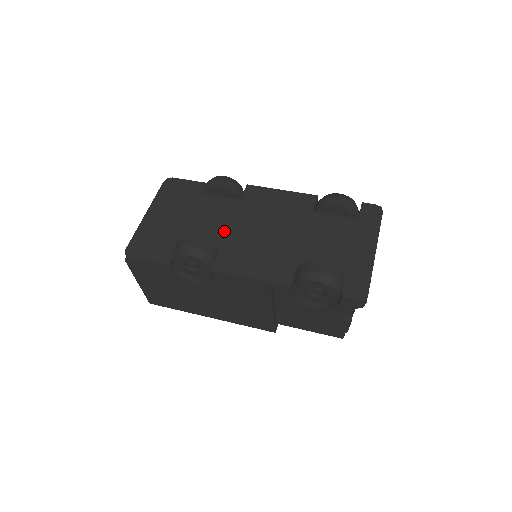
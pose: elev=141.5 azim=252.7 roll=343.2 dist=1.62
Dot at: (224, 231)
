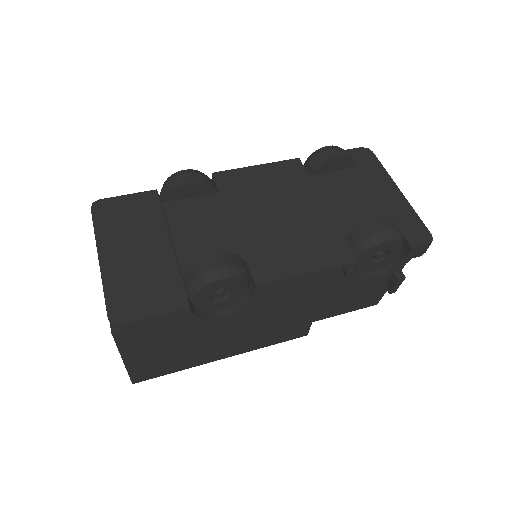
Dot at: (231, 235)
